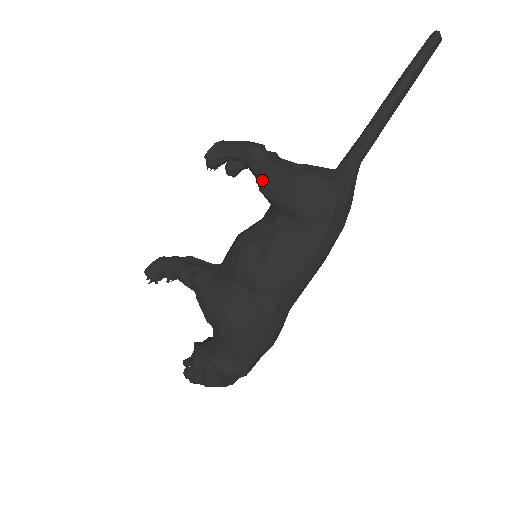
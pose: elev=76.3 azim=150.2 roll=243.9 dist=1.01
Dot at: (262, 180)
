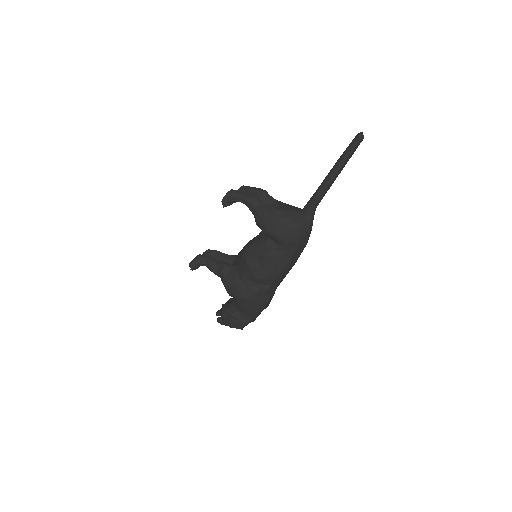
Dot at: (257, 219)
